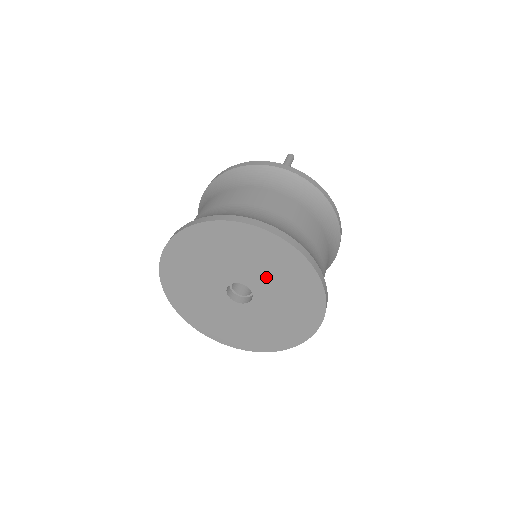
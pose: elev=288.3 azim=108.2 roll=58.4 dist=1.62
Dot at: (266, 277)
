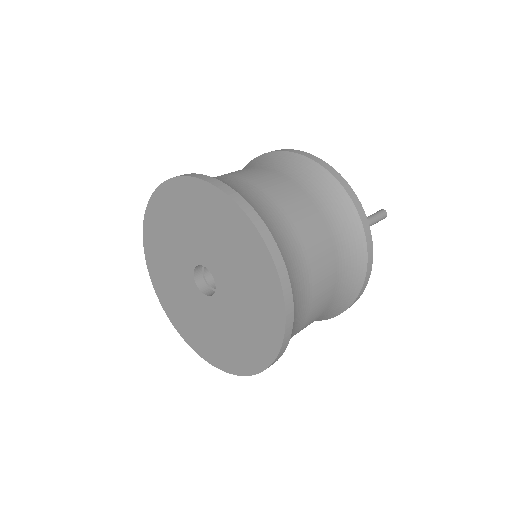
Dot at: (237, 306)
